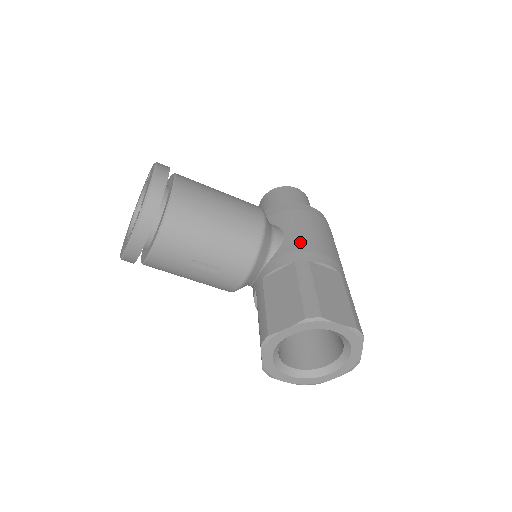
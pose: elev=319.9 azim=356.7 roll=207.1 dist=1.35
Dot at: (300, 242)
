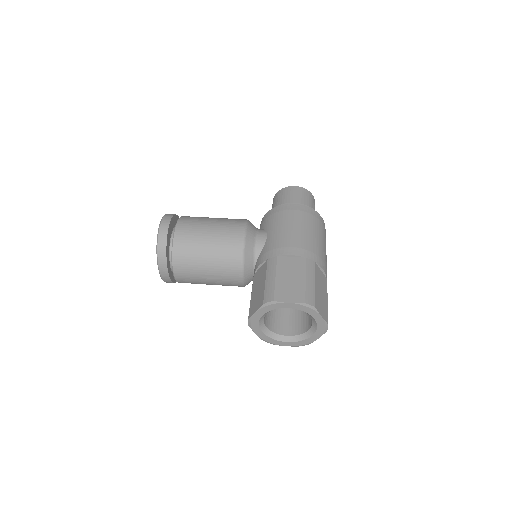
Dot at: (275, 241)
